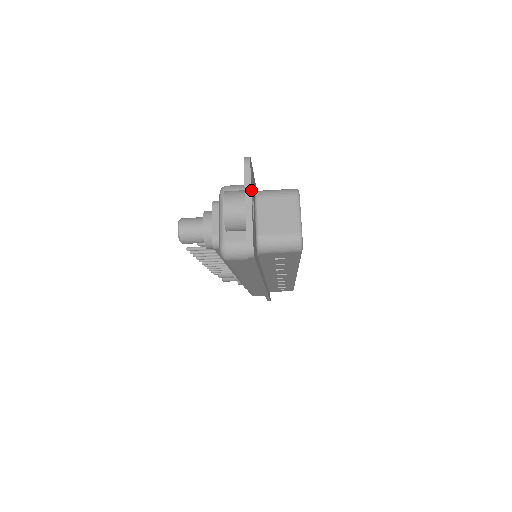
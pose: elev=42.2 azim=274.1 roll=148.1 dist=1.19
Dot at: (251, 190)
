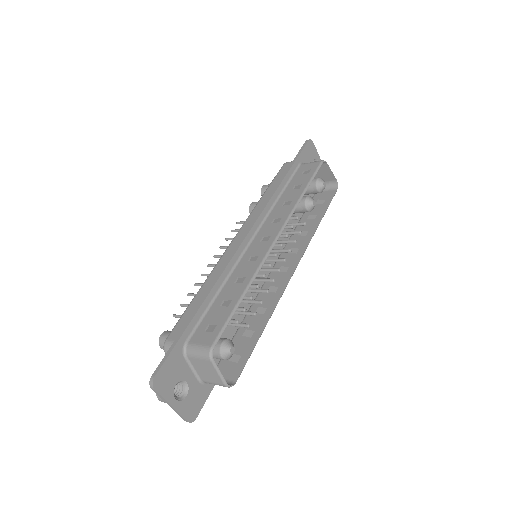
Dot at: (167, 399)
